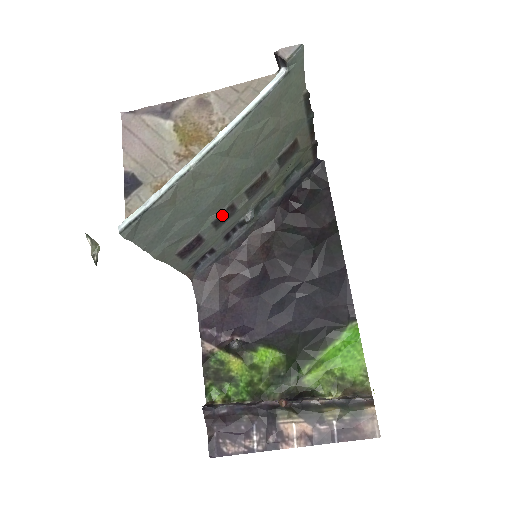
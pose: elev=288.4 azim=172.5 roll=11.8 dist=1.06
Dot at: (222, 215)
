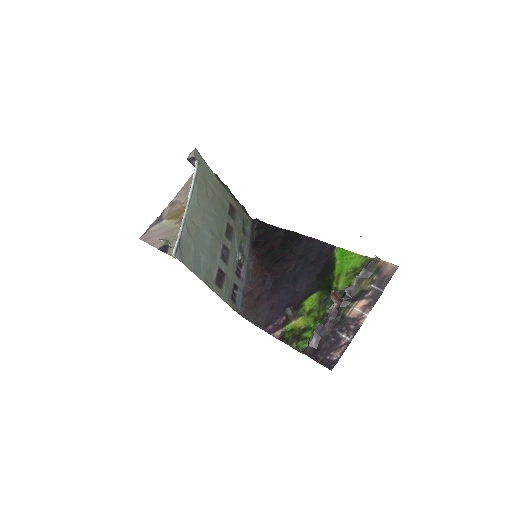
Dot at: (223, 252)
